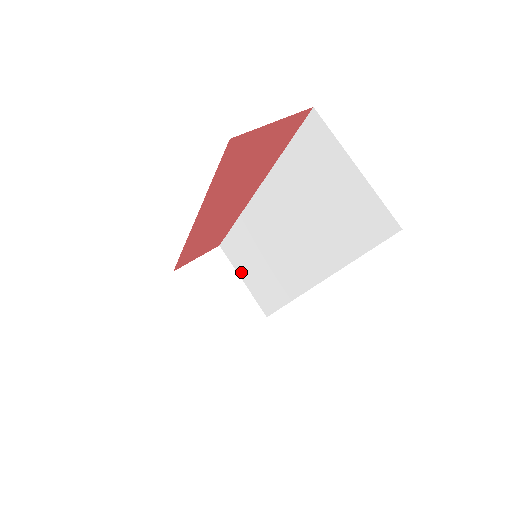
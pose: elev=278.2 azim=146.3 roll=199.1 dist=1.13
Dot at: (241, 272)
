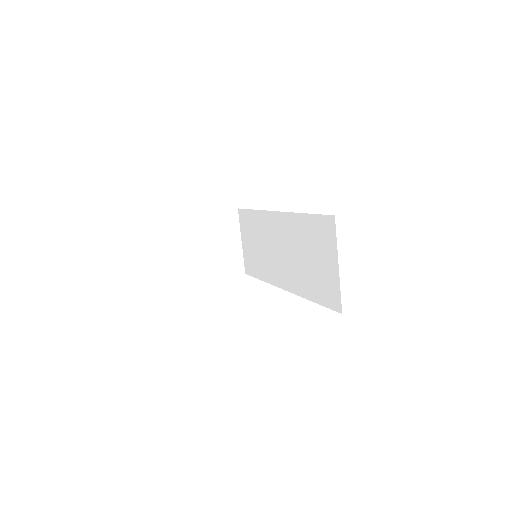
Dot at: (243, 236)
